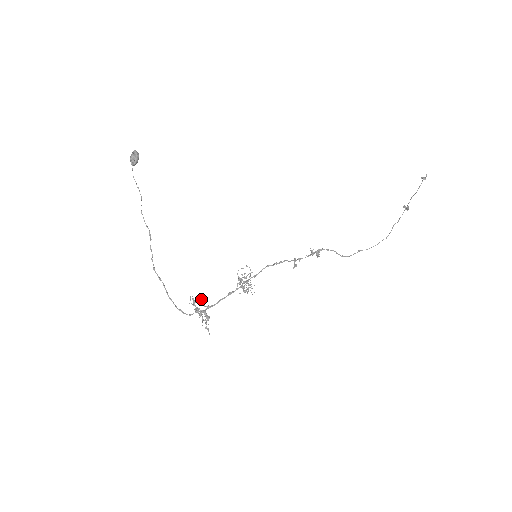
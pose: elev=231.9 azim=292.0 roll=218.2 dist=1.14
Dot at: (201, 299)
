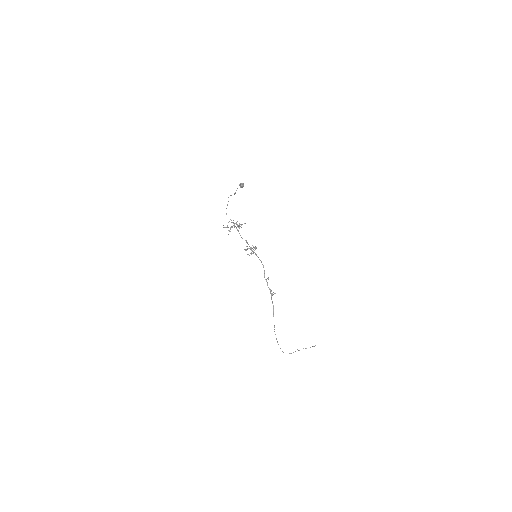
Dot at: occluded
